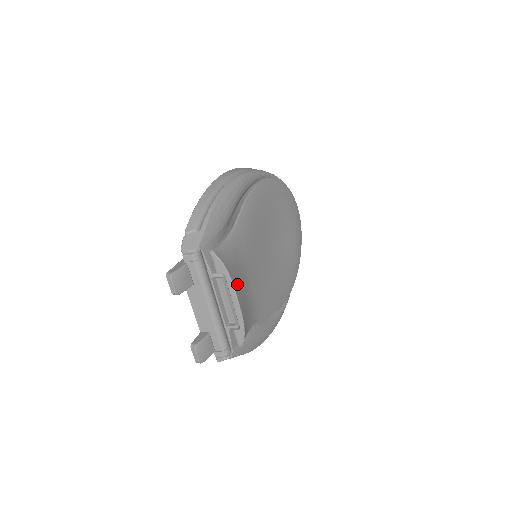
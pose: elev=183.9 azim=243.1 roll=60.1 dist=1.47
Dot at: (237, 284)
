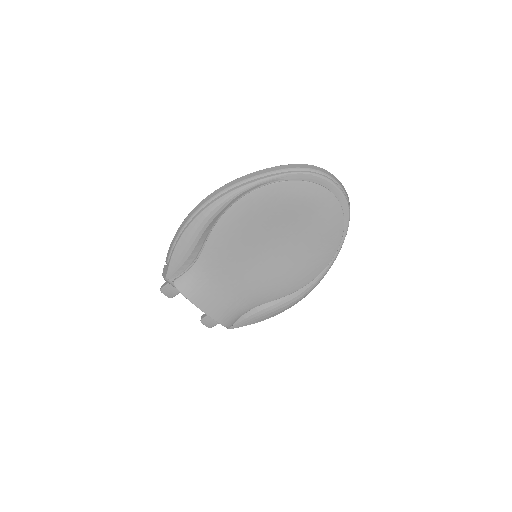
Dot at: (201, 299)
